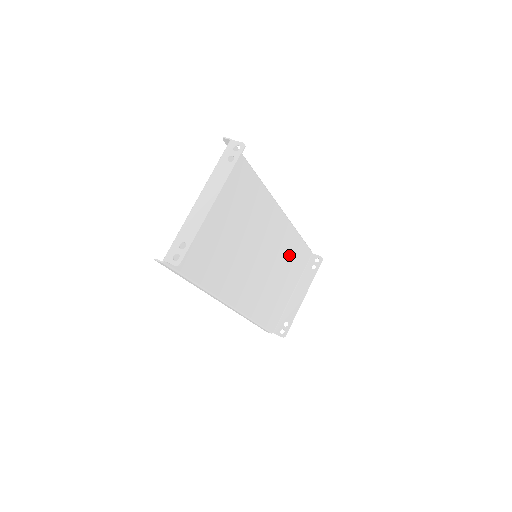
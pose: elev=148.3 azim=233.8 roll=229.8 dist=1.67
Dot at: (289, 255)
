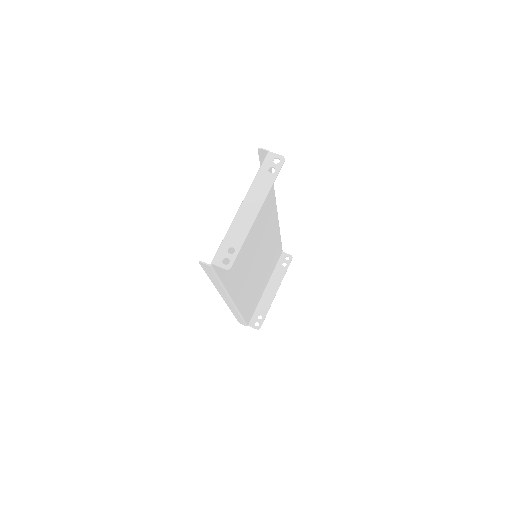
Dot at: (271, 254)
